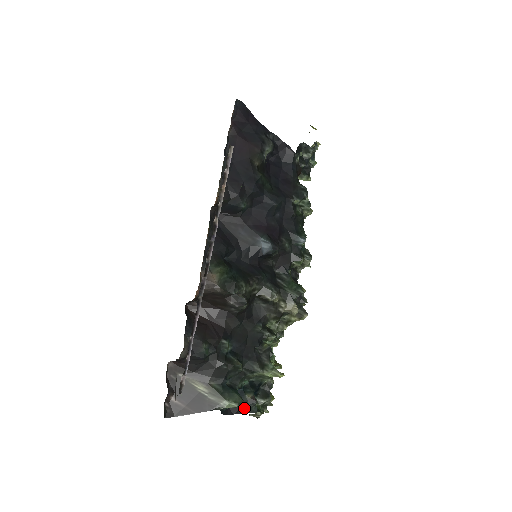
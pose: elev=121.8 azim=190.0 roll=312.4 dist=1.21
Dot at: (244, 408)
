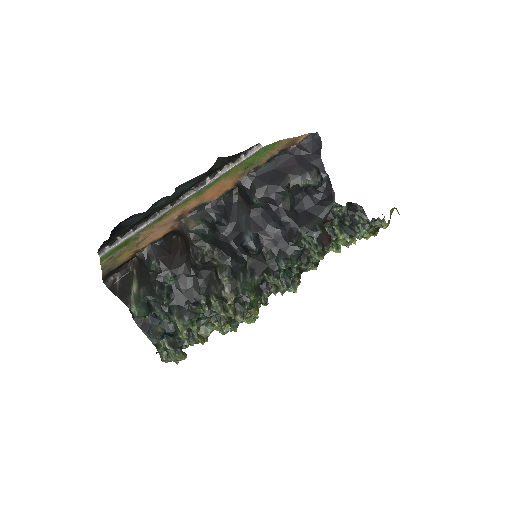
Dot at: (150, 333)
